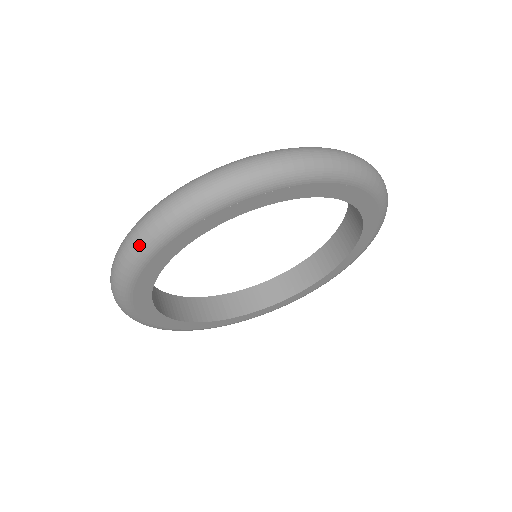
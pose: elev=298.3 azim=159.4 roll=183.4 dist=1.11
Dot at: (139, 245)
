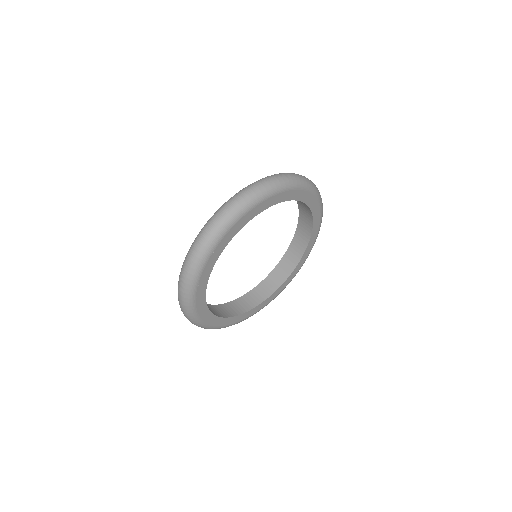
Dot at: (209, 239)
